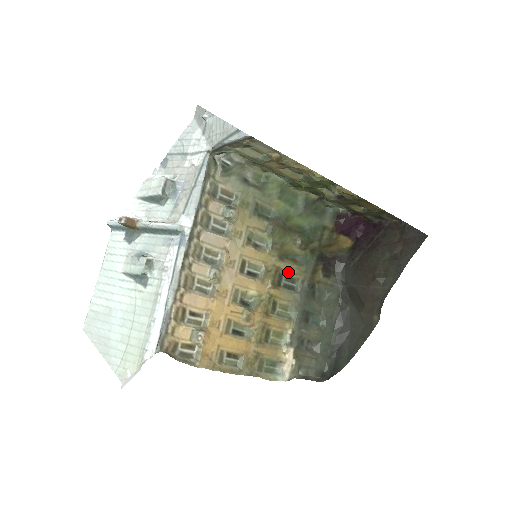
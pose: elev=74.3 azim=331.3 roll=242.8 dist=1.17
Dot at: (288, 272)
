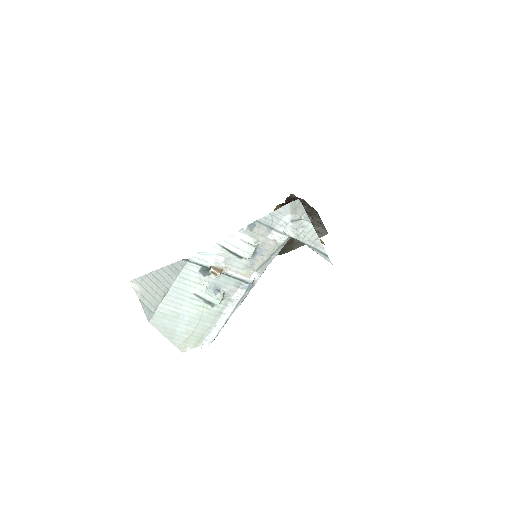
Dot at: occluded
